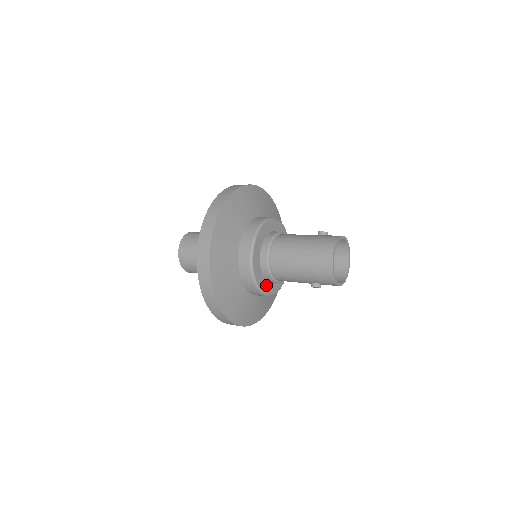
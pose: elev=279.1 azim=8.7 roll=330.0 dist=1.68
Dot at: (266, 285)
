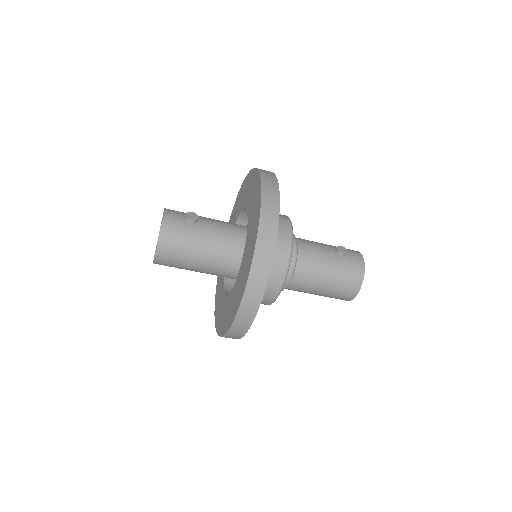
Dot at: occluded
